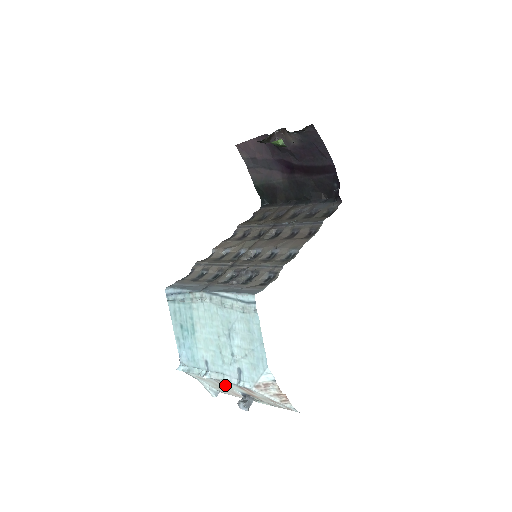
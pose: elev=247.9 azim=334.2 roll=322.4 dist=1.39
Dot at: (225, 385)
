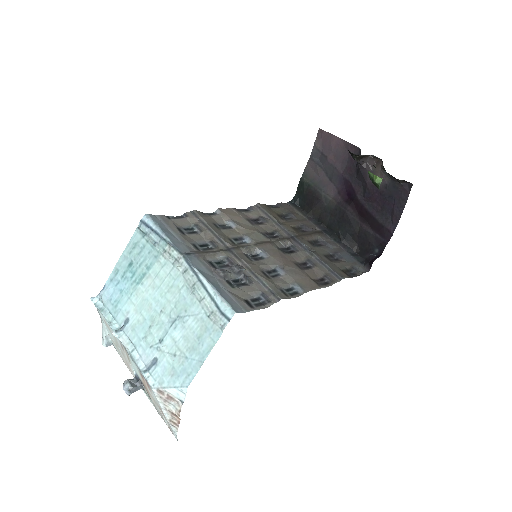
Dot at: (127, 355)
